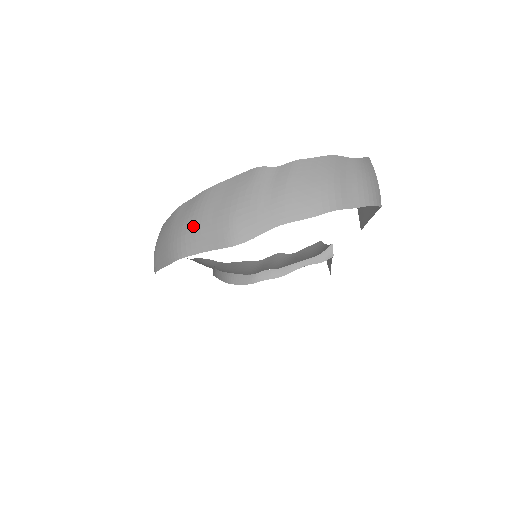
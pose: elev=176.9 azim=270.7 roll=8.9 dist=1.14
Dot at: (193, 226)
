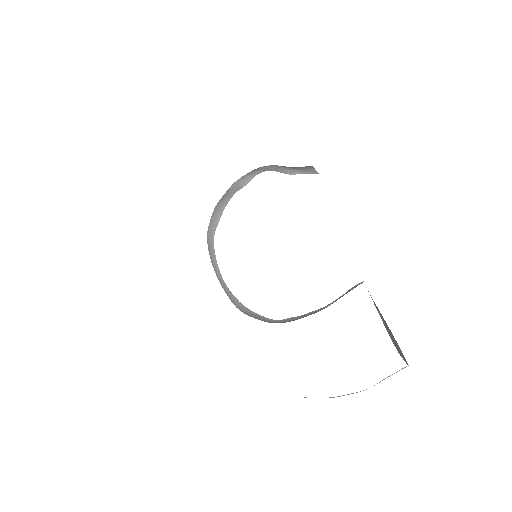
Dot at: occluded
